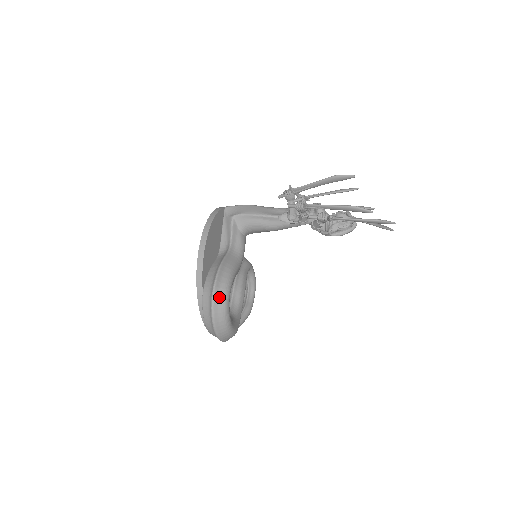
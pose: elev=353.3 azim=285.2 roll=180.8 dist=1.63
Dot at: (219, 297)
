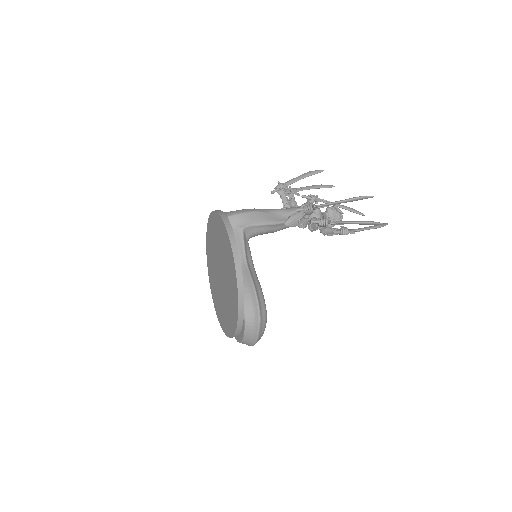
Dot at: (263, 319)
